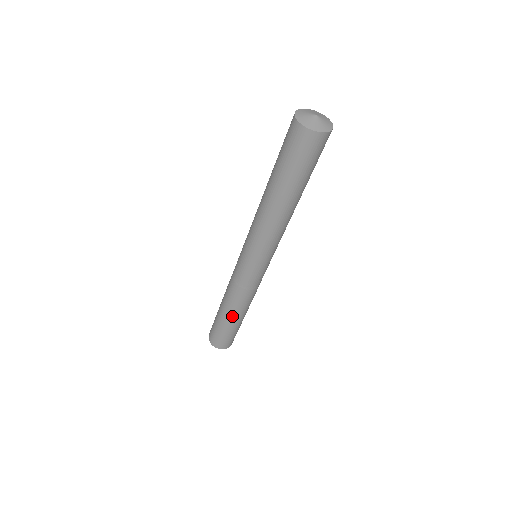
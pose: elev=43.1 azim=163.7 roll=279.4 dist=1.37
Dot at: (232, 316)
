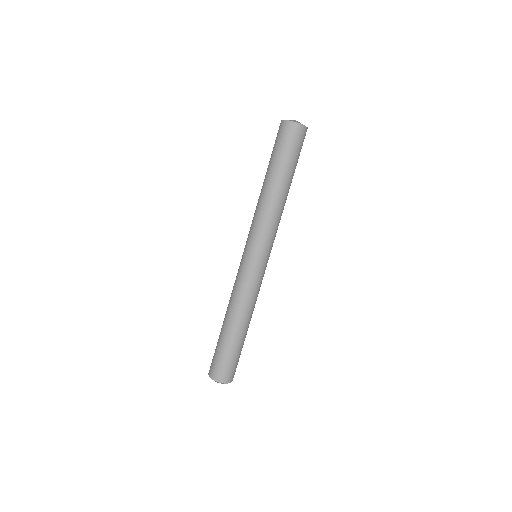
Dot at: (244, 329)
